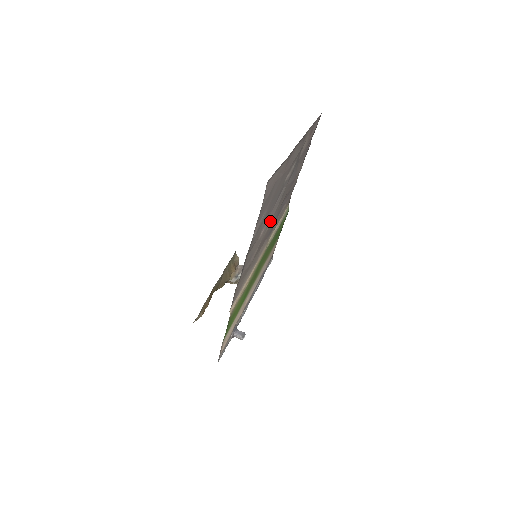
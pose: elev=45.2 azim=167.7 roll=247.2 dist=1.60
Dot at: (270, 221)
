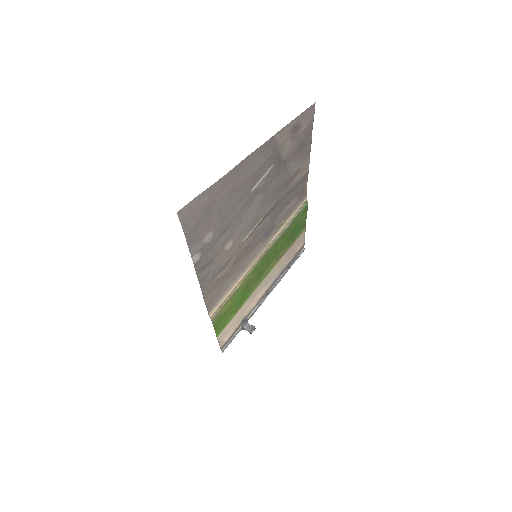
Dot at: (247, 230)
